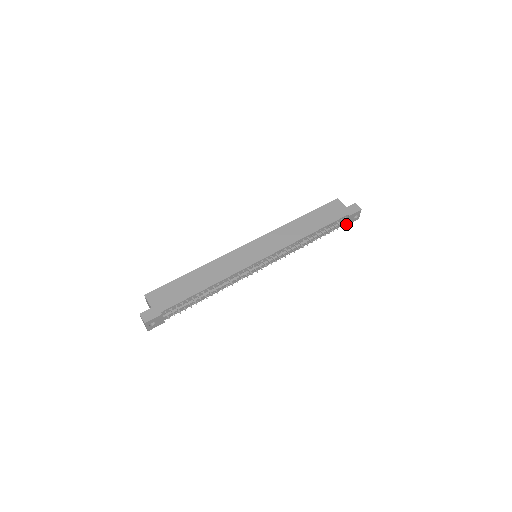
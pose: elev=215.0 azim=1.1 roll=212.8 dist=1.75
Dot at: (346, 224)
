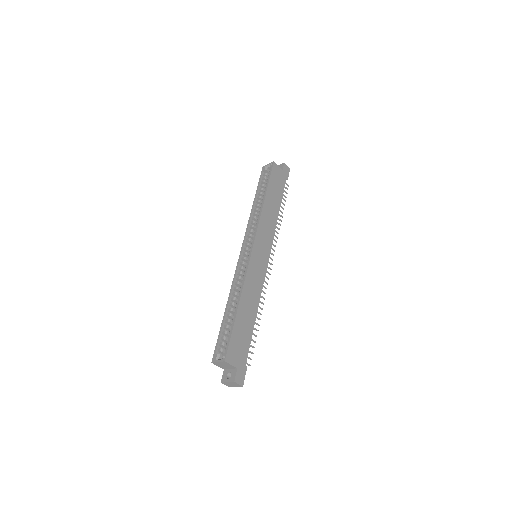
Dot at: occluded
